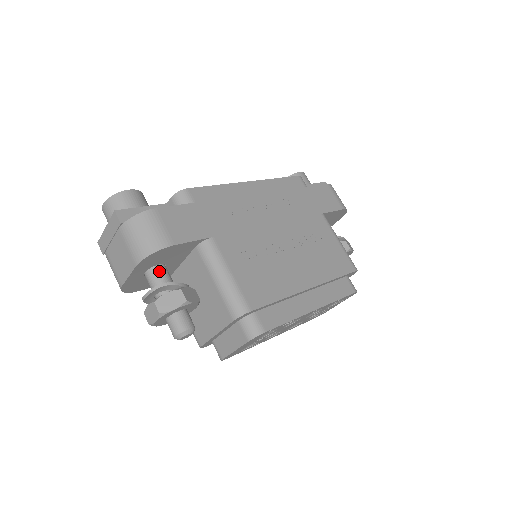
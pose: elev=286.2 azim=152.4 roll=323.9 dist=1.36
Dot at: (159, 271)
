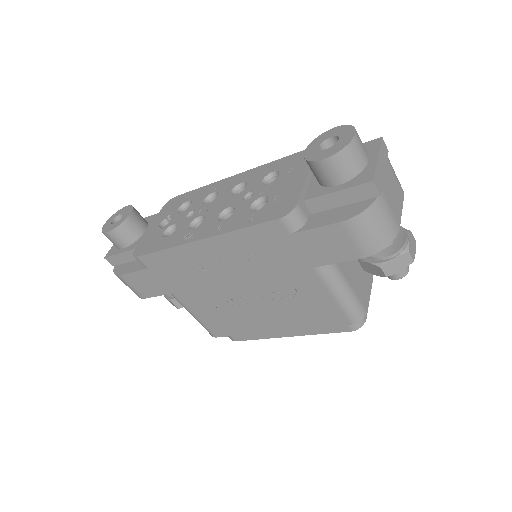
Dot at: occluded
